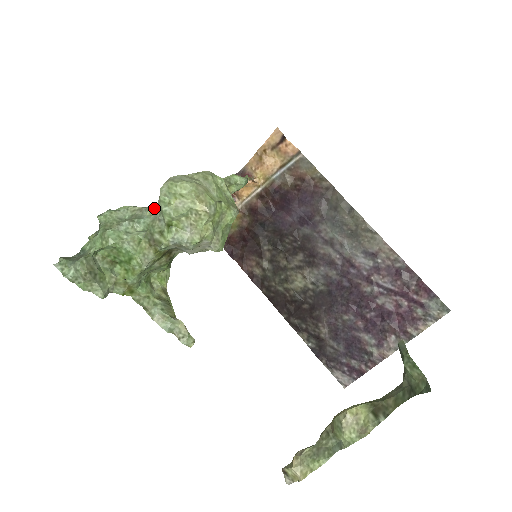
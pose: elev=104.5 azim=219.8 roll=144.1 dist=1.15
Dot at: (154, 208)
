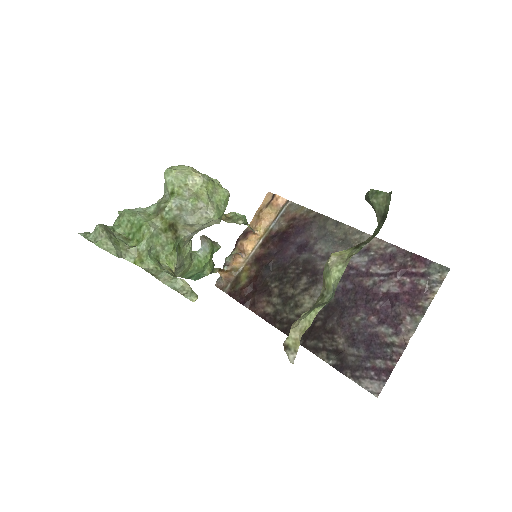
Dot at: (162, 198)
